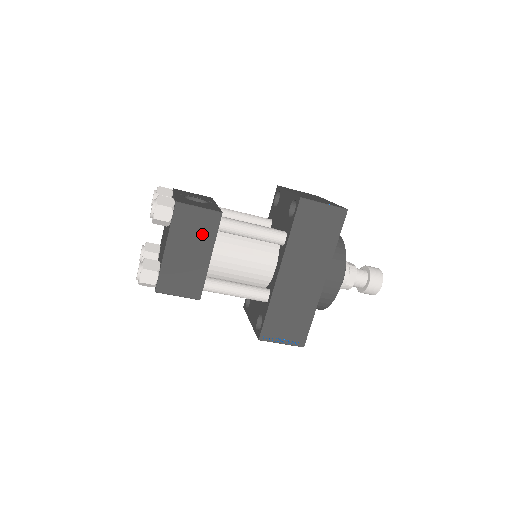
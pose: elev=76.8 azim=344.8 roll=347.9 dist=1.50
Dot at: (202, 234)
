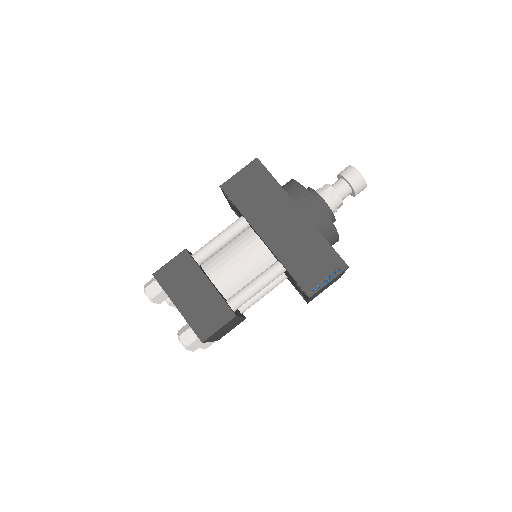
Dot at: (188, 275)
